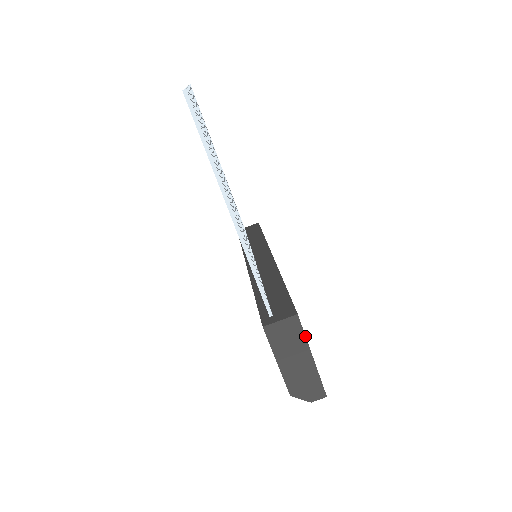
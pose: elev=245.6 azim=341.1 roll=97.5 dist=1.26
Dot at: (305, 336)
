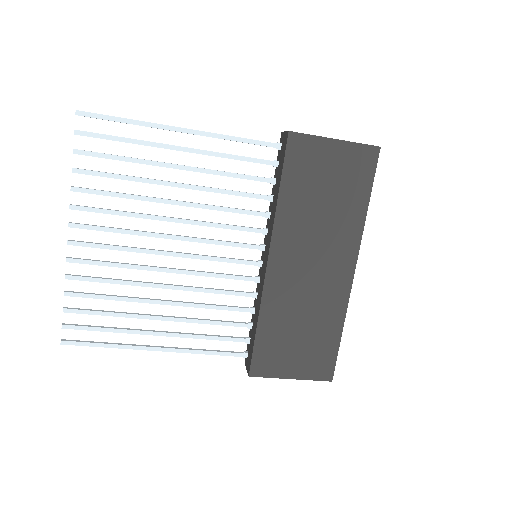
Dot at: occluded
